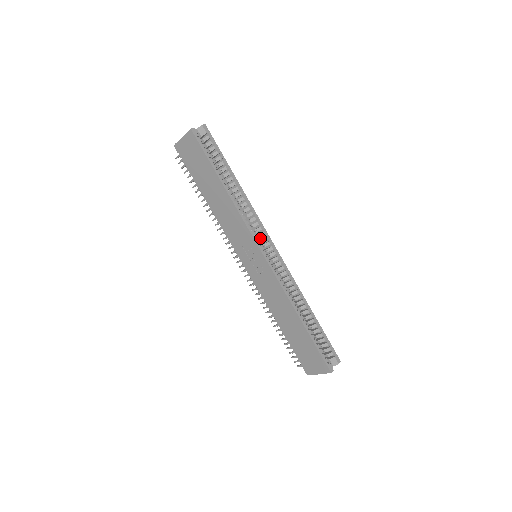
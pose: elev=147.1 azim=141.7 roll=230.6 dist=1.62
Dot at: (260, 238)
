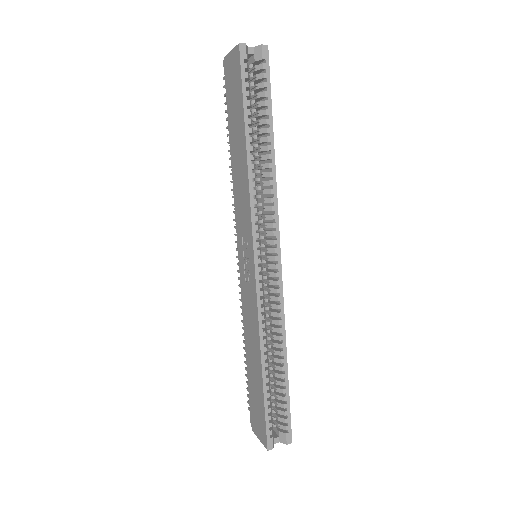
Dot at: (270, 237)
